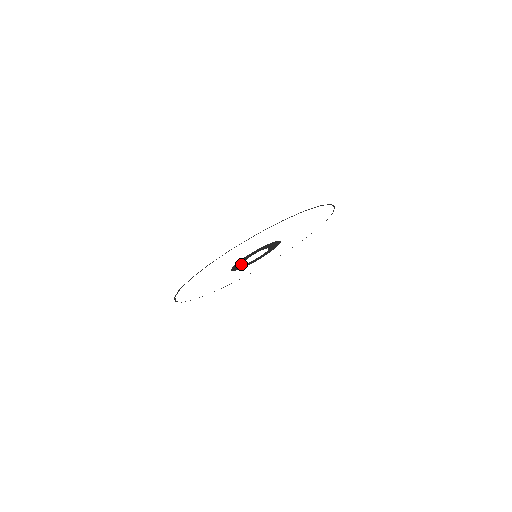
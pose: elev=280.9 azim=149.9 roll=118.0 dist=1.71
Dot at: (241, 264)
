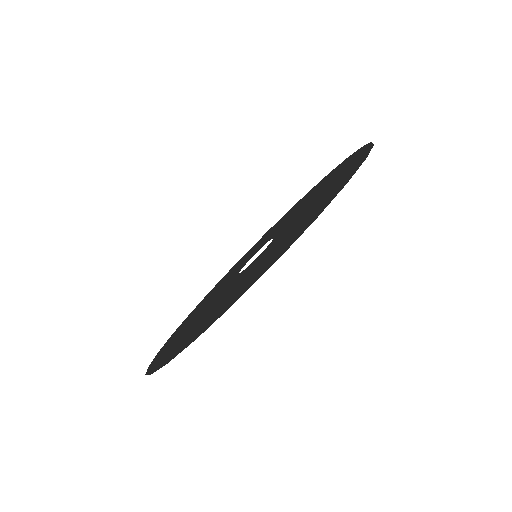
Dot at: (236, 274)
